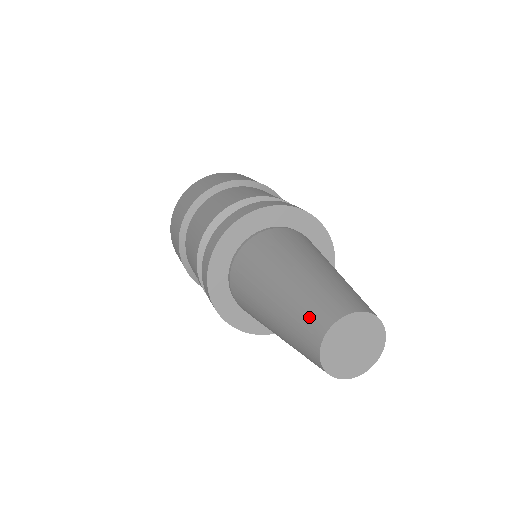
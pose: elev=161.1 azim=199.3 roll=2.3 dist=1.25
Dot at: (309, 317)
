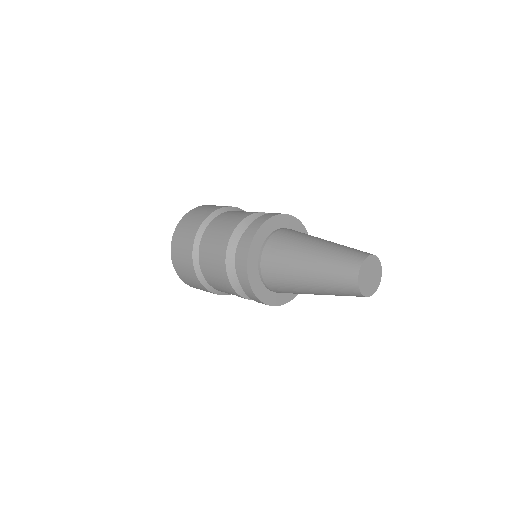
Dot at: (344, 263)
